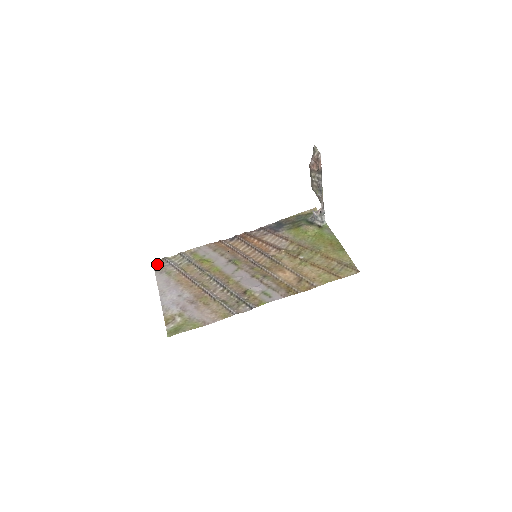
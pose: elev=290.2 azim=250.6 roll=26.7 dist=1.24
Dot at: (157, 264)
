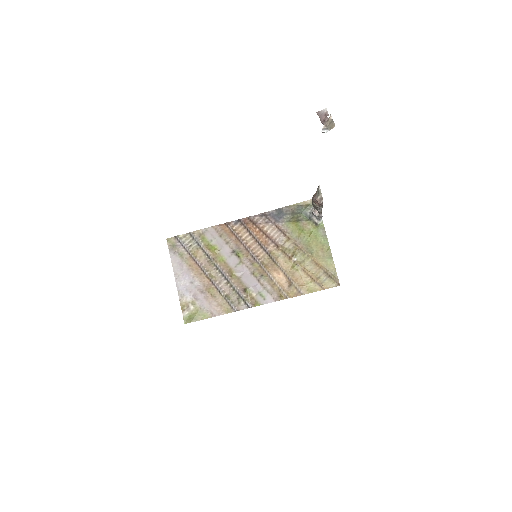
Dot at: (170, 242)
